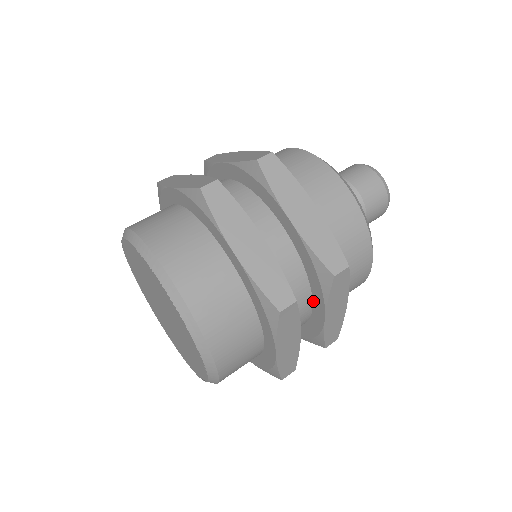
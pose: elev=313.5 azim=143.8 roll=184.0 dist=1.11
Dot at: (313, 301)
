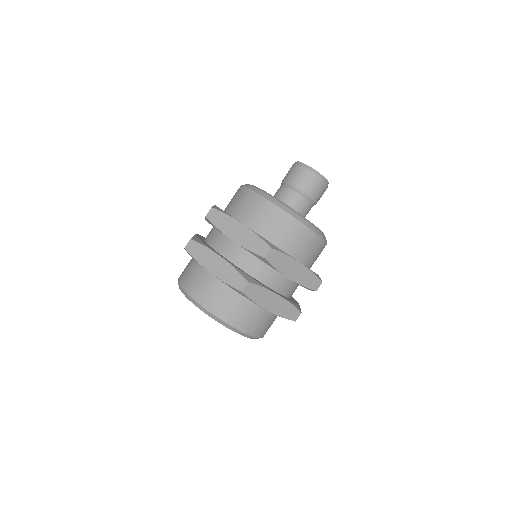
Dot at: (279, 272)
